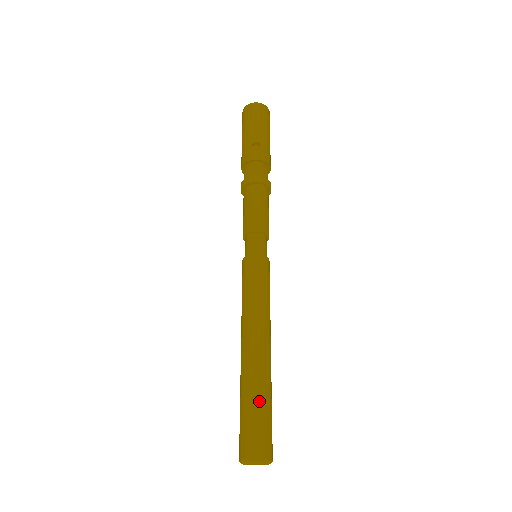
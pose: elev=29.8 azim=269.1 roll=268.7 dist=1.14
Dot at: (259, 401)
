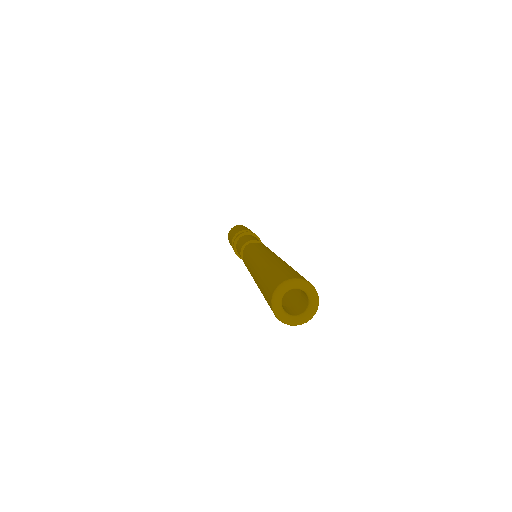
Dot at: (296, 271)
